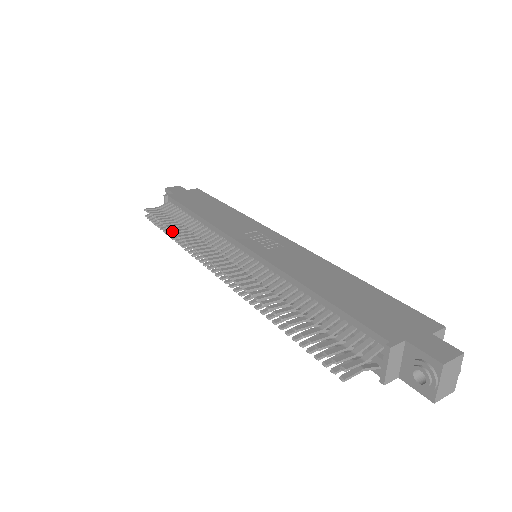
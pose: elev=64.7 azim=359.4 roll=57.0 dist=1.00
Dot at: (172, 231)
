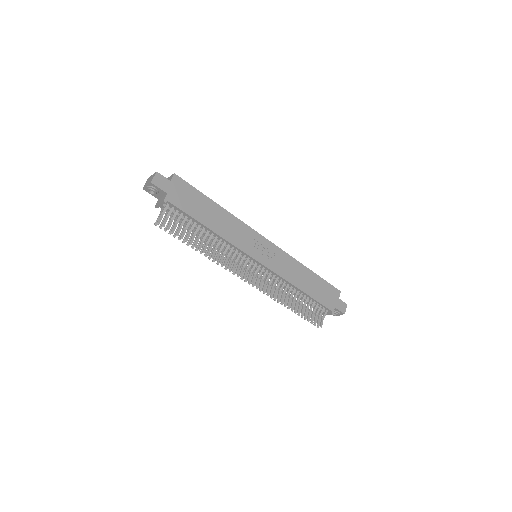
Dot at: occluded
